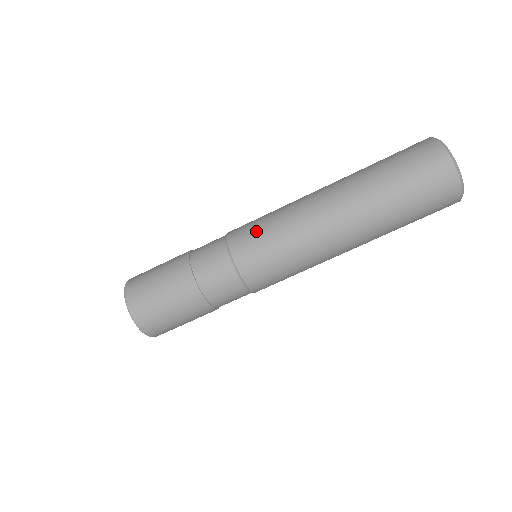
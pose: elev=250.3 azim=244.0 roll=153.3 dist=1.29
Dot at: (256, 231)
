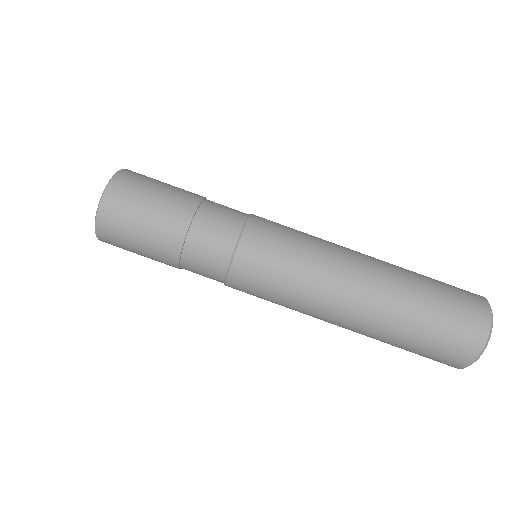
Dot at: (278, 246)
